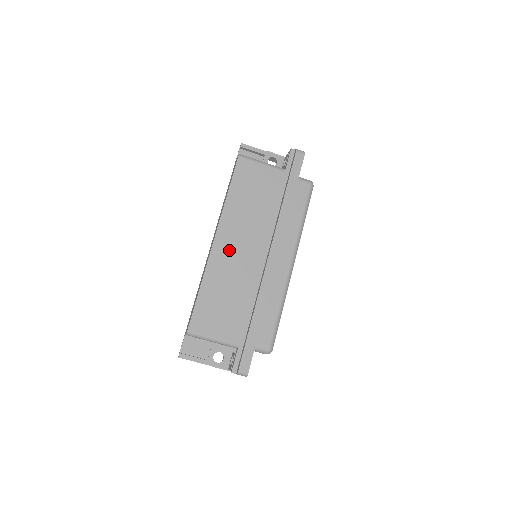
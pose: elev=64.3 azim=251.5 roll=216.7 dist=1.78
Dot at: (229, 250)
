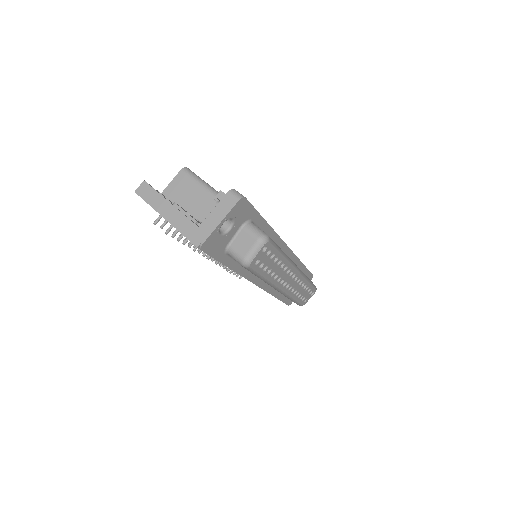
Dot at: occluded
